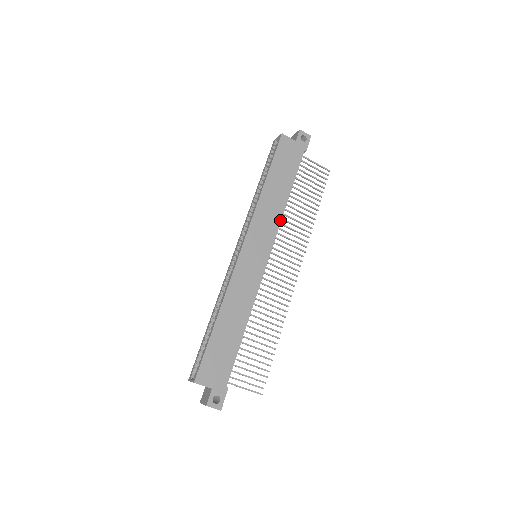
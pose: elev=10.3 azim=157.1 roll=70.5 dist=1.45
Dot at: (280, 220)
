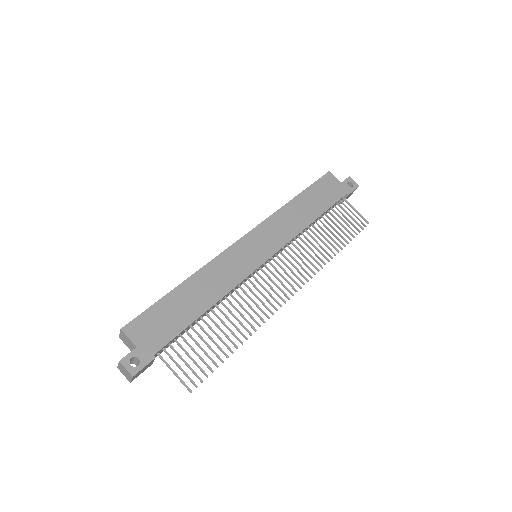
Dot at: (296, 234)
